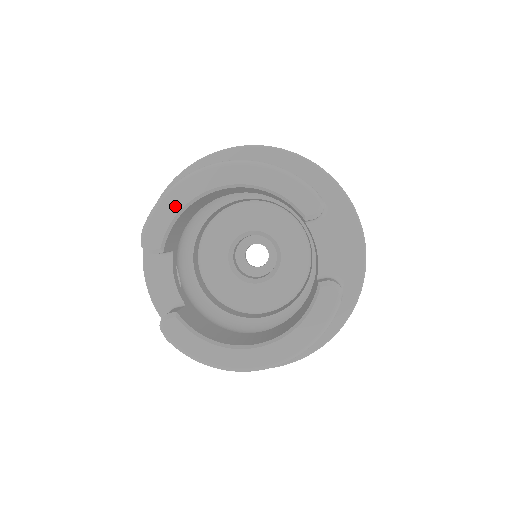
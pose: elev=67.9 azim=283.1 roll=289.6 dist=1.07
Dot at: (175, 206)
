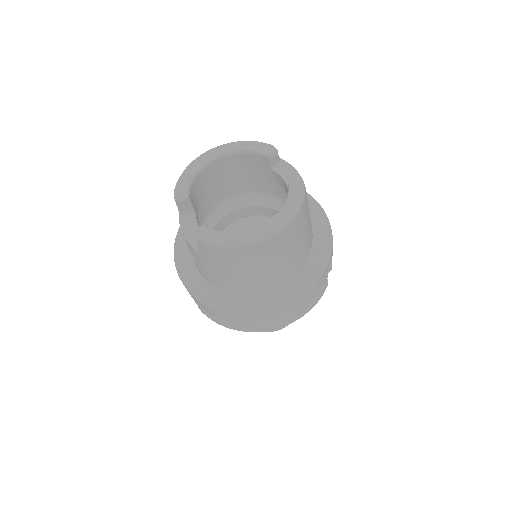
Dot at: (191, 173)
